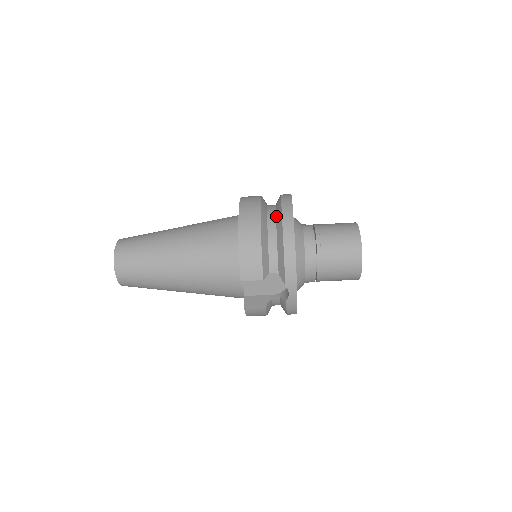
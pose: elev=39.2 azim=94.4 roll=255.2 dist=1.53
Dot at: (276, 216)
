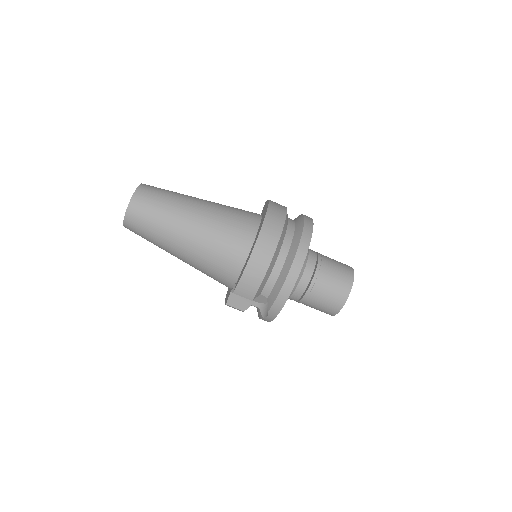
Dot at: (290, 249)
